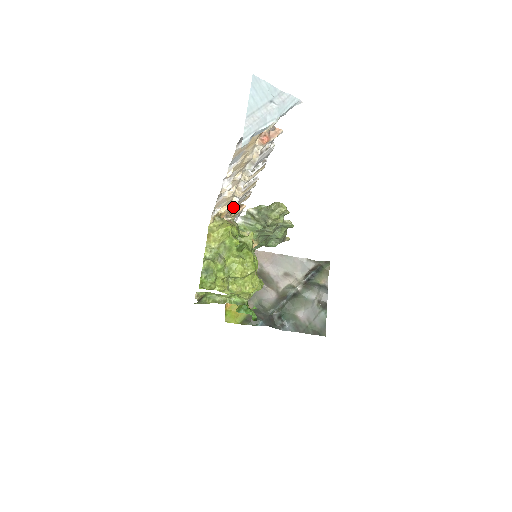
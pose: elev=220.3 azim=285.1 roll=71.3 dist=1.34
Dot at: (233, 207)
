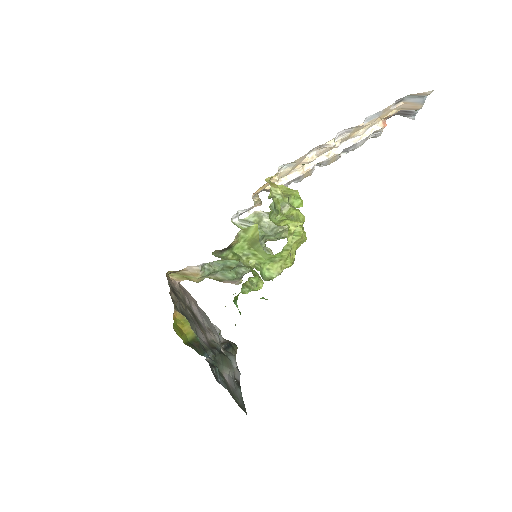
Dot at: occluded
